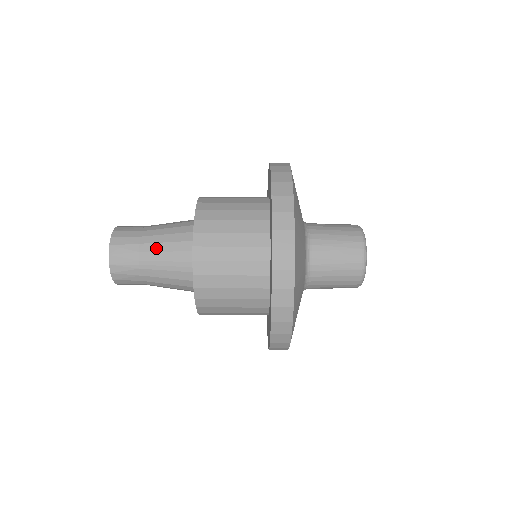
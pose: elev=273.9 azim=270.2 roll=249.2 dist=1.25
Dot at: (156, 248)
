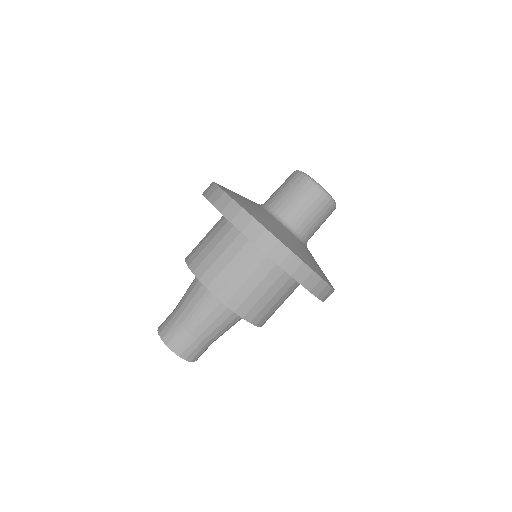
Dot at: (184, 306)
